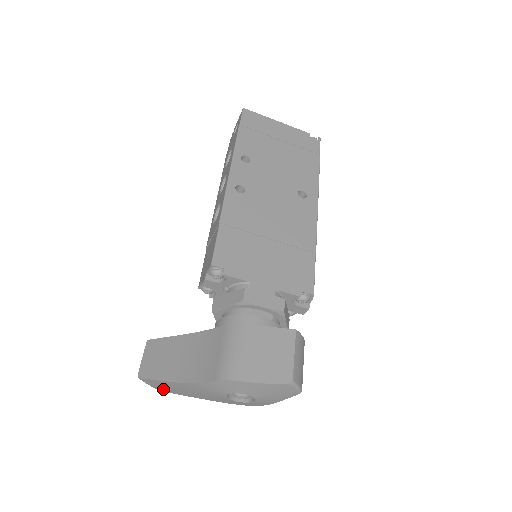
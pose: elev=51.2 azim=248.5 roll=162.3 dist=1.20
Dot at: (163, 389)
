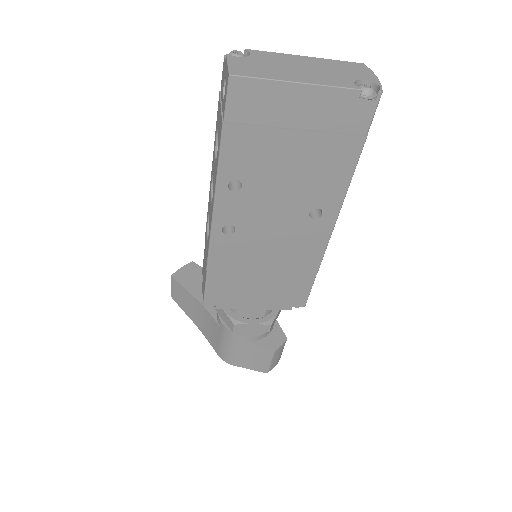
Dot at: occluded
